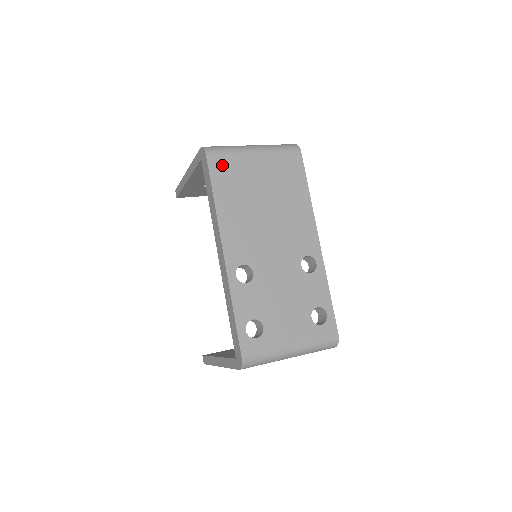
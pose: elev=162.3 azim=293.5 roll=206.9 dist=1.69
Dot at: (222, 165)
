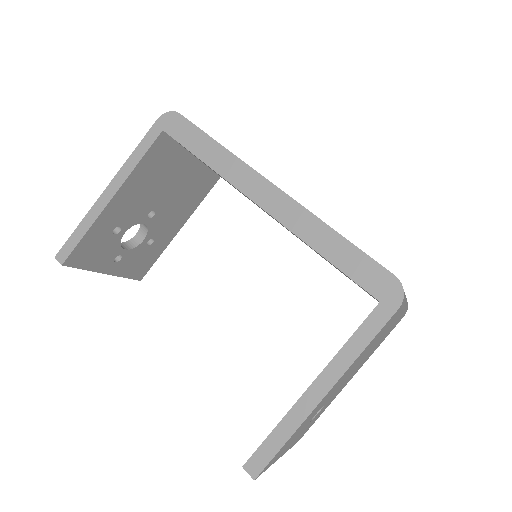
Dot at: occluded
